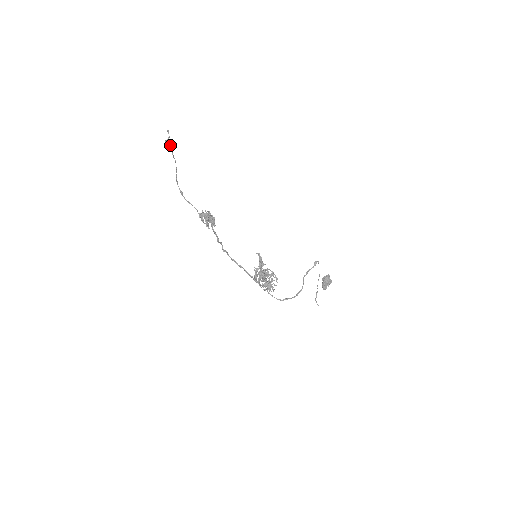
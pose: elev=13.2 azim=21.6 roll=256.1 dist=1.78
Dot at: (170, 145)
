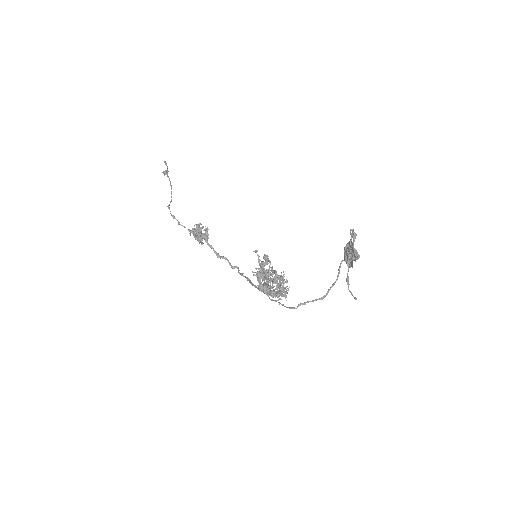
Dot at: occluded
